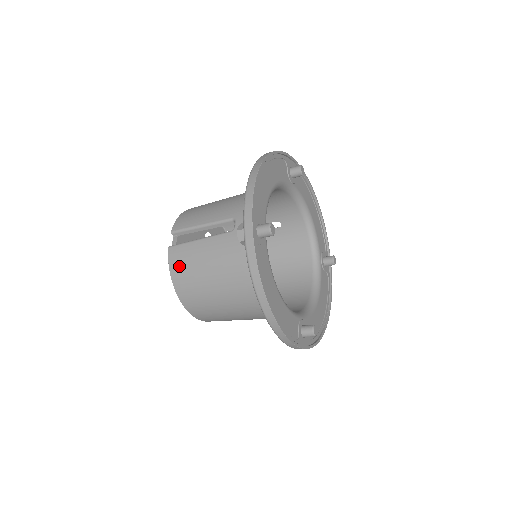
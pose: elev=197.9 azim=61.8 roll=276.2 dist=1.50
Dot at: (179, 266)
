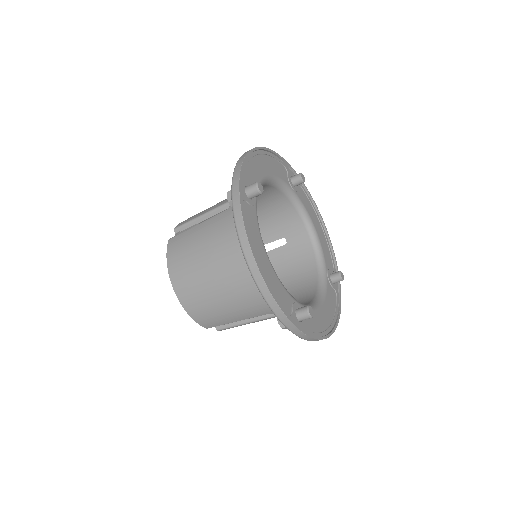
Dot at: (176, 252)
